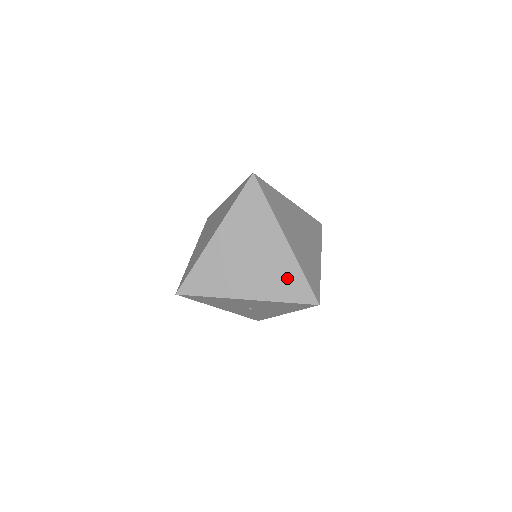
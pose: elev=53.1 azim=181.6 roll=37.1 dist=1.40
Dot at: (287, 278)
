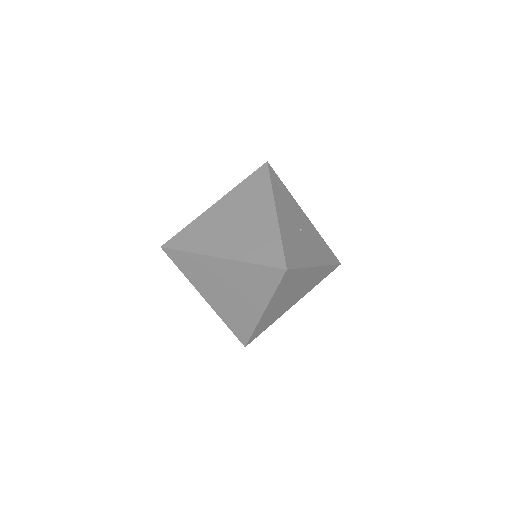
Dot at: (241, 322)
